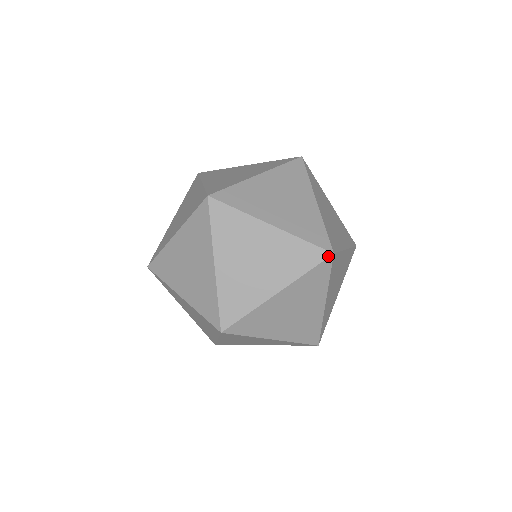
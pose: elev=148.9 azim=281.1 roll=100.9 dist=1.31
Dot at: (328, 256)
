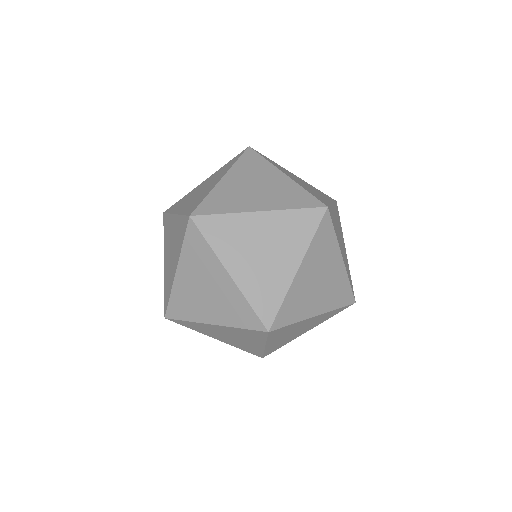
Dot at: (263, 330)
